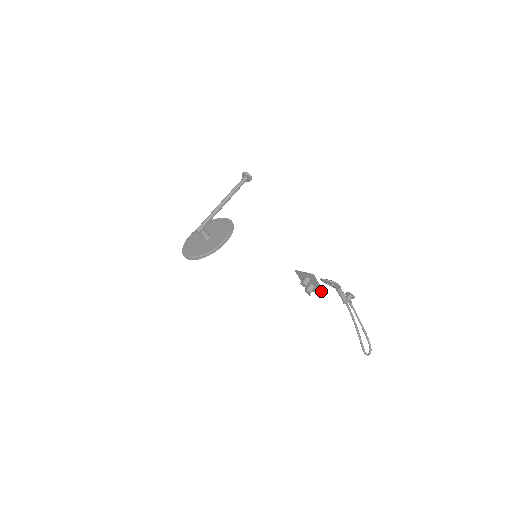
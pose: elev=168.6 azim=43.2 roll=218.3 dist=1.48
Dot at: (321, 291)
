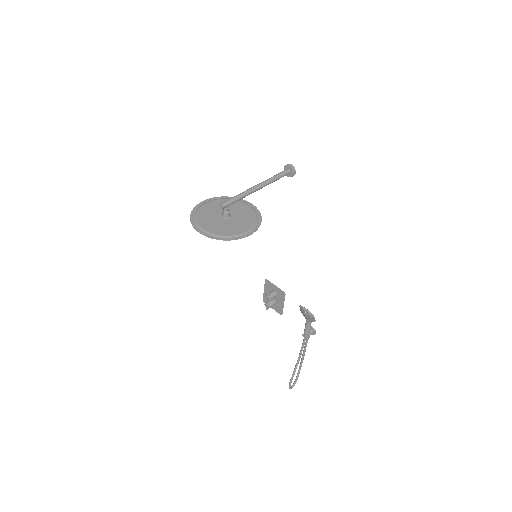
Dot at: (280, 310)
